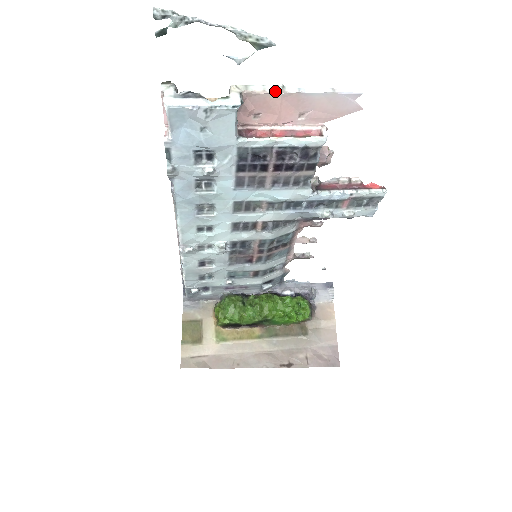
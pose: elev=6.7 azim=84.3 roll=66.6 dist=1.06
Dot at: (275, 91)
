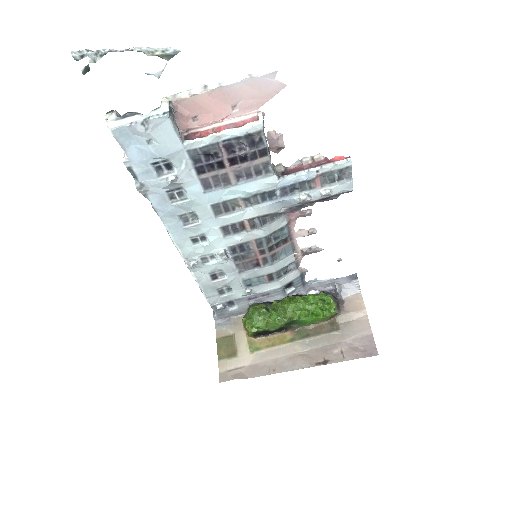
Dot at: (199, 92)
